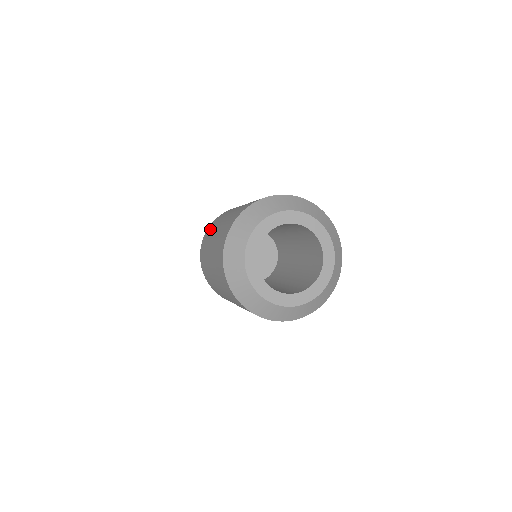
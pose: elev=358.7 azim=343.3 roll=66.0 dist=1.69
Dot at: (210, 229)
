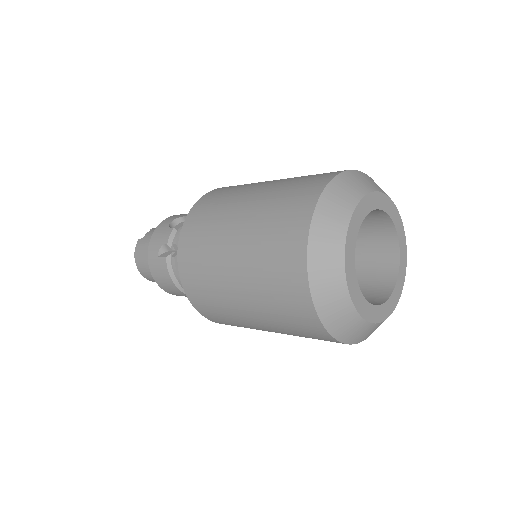
Dot at: (197, 234)
